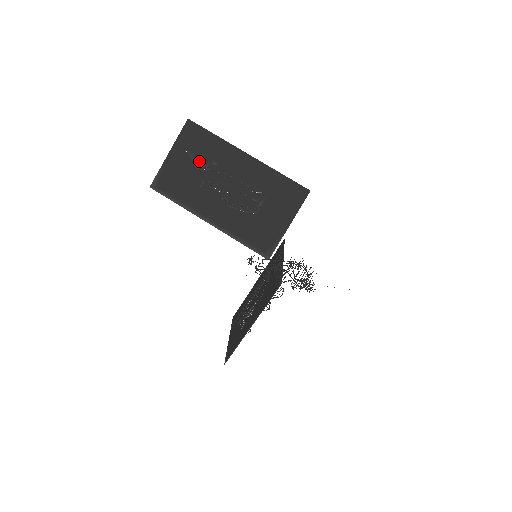
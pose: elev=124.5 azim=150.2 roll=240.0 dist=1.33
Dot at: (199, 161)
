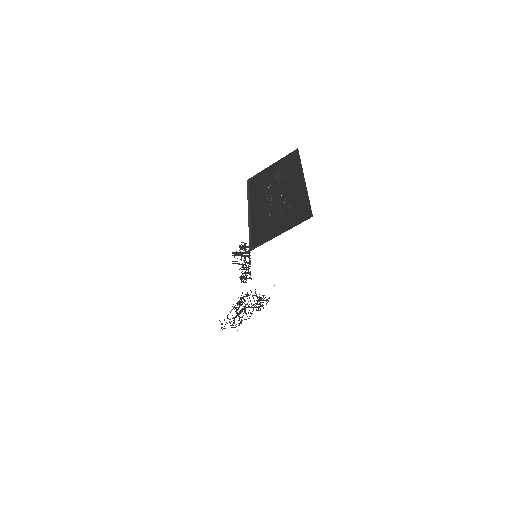
Dot at: (279, 174)
